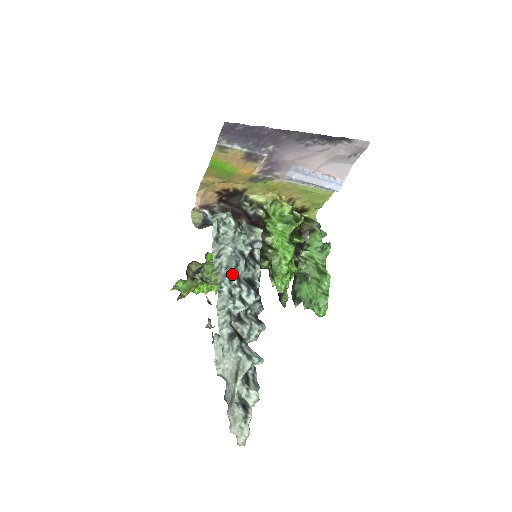
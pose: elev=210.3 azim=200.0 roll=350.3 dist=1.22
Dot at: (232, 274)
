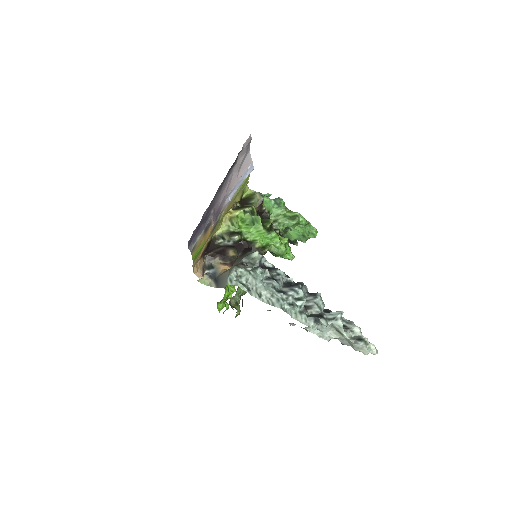
Dot at: (280, 296)
